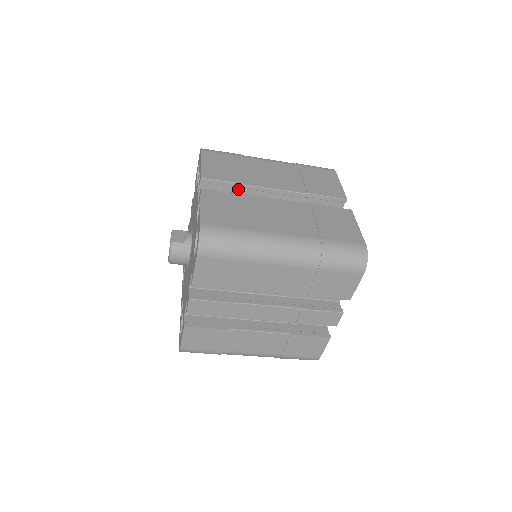
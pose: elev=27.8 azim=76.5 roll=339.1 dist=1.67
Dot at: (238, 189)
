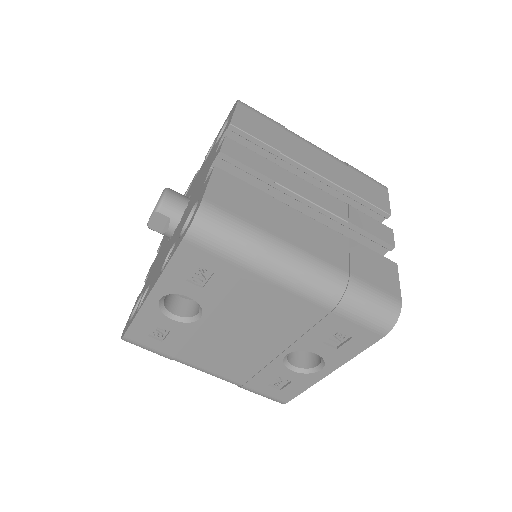
Dot at: occluded
